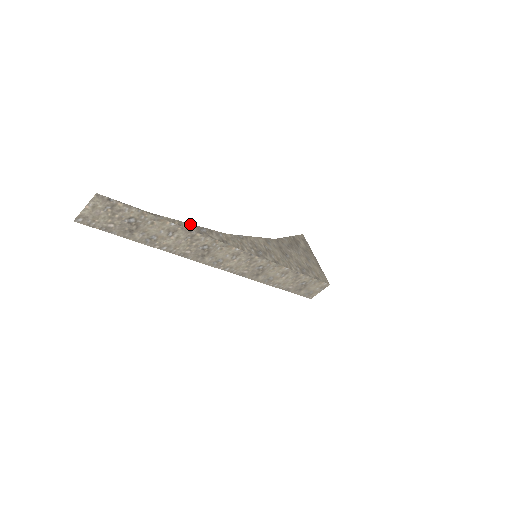
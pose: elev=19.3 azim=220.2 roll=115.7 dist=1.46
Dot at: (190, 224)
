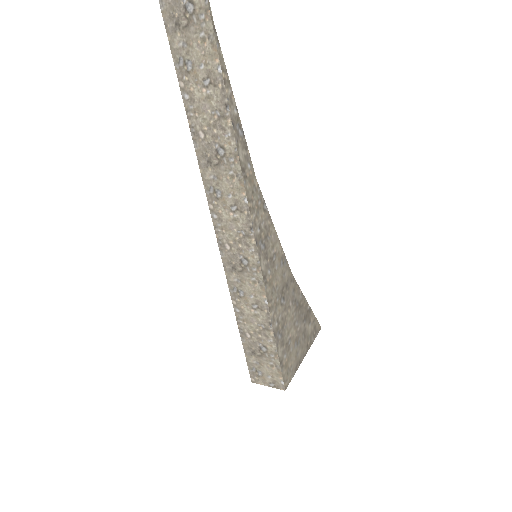
Dot at: occluded
